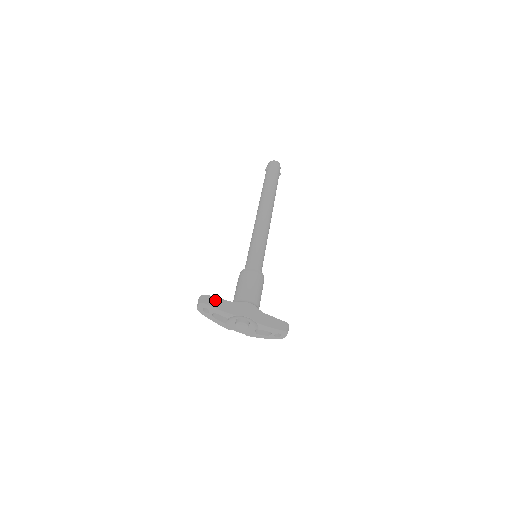
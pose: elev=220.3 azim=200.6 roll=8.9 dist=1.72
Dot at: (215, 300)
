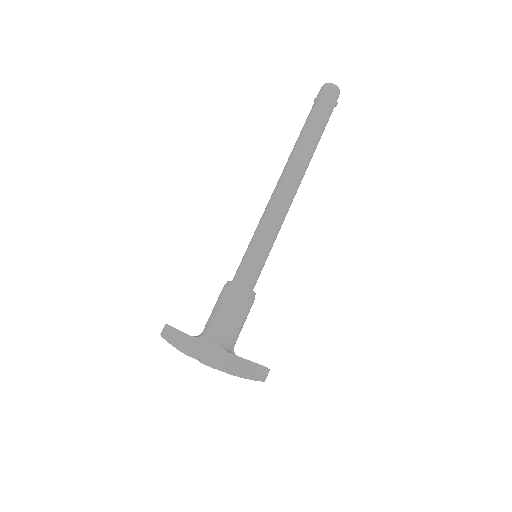
Dot at: (173, 333)
